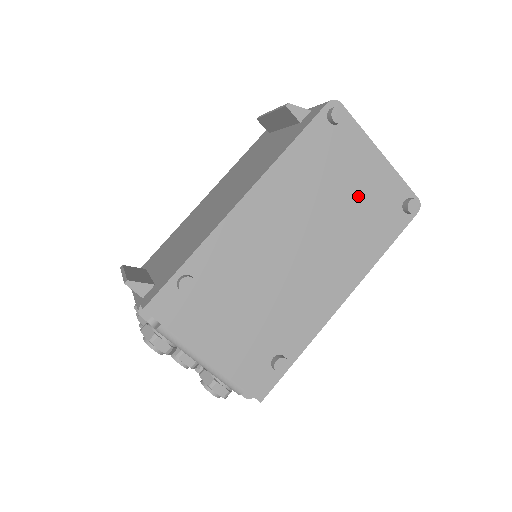
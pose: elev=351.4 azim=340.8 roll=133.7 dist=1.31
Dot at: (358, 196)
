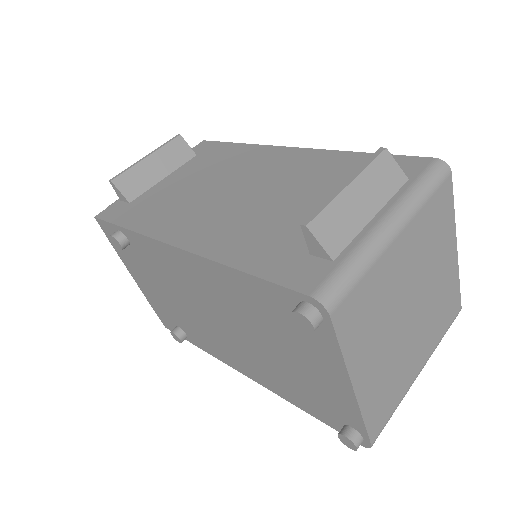
Dot at: (298, 369)
